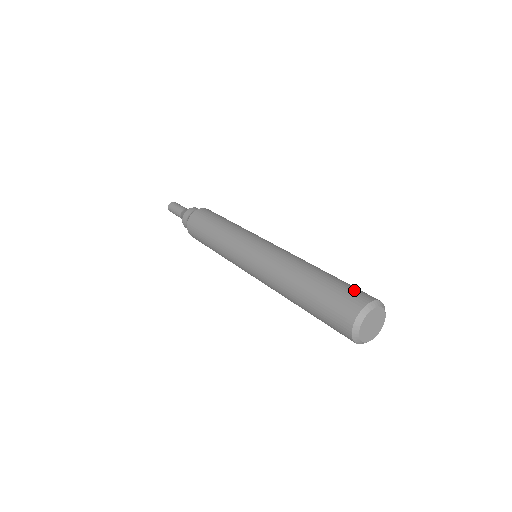
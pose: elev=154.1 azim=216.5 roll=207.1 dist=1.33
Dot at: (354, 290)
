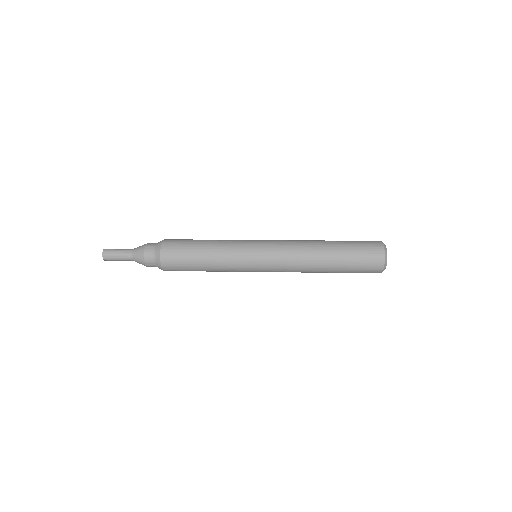
Dot at: occluded
